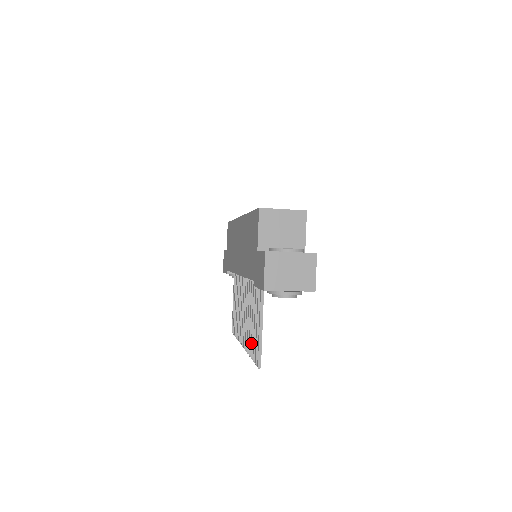
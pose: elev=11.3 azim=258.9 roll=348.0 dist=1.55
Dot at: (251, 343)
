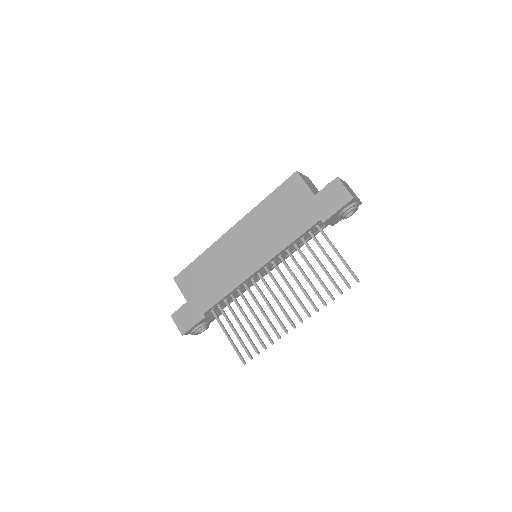
Dot at: (326, 288)
